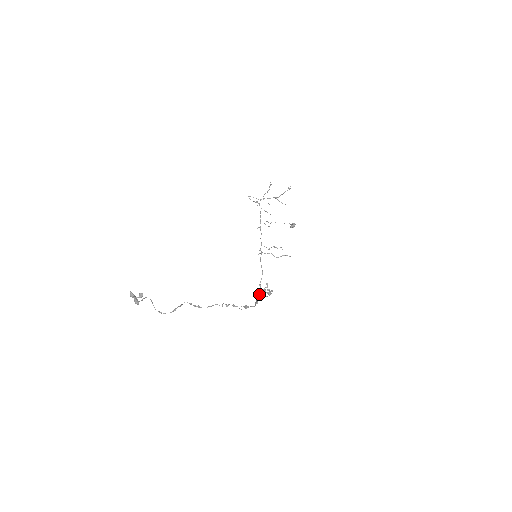
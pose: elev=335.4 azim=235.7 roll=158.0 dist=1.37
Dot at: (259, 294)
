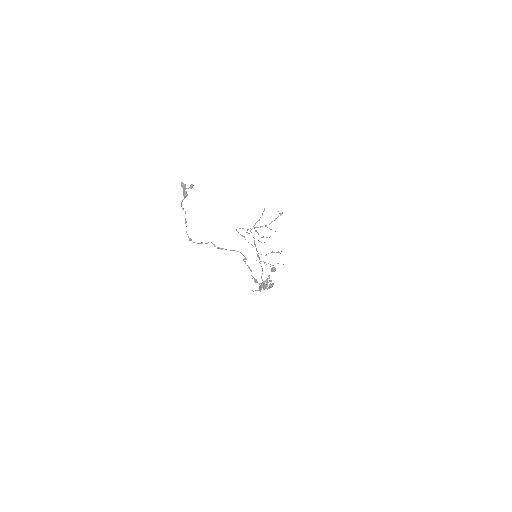
Dot at: (262, 282)
